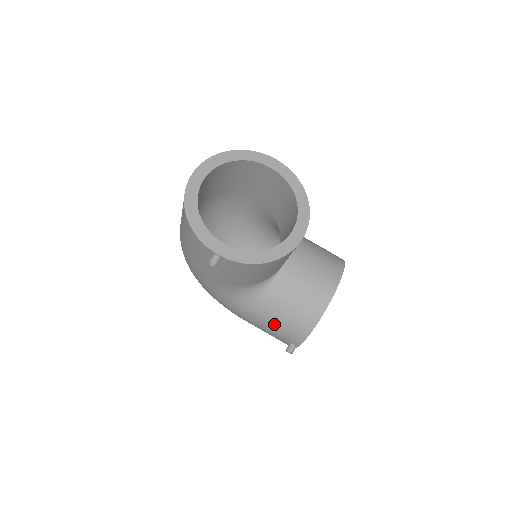
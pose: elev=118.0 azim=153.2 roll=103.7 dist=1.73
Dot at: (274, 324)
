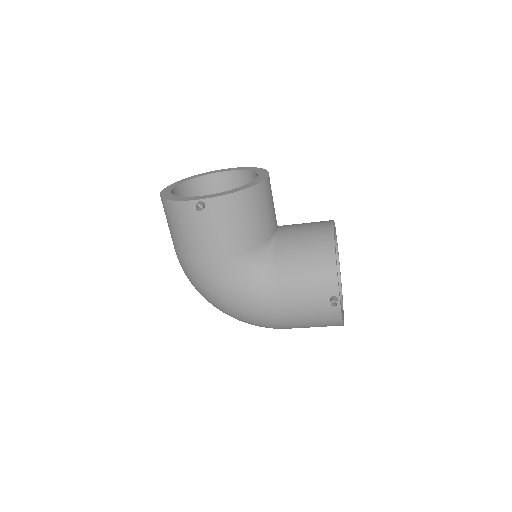
Dot at: (300, 282)
